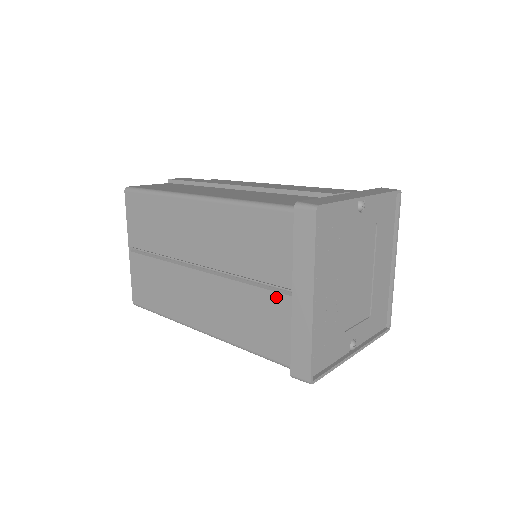
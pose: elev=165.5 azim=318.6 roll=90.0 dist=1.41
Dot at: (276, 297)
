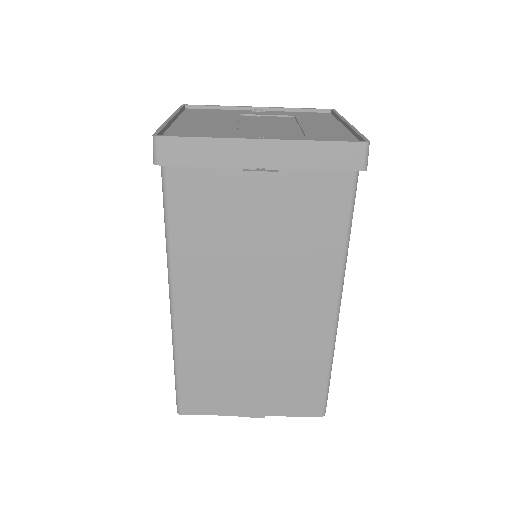
Dot at: occluded
